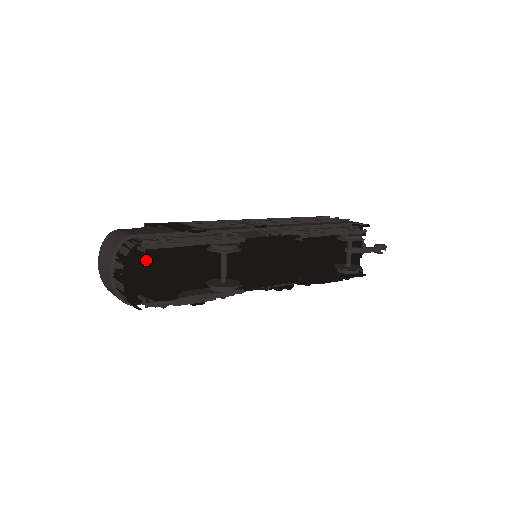
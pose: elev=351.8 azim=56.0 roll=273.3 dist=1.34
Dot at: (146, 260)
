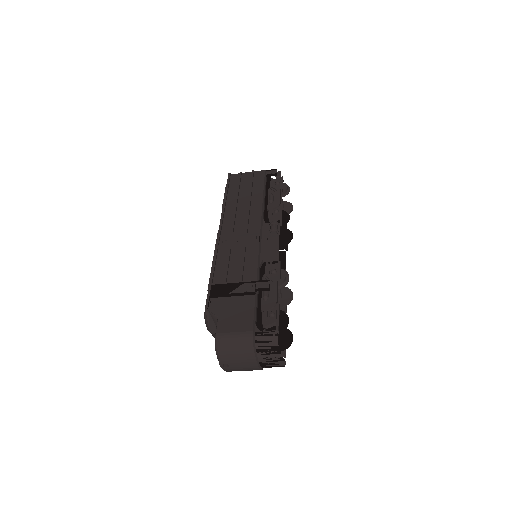
Dot at: occluded
